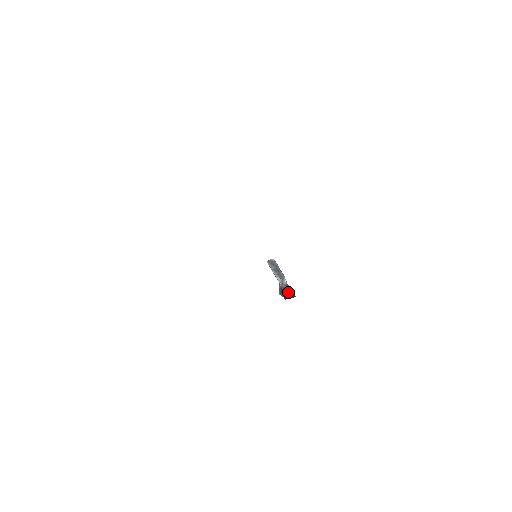
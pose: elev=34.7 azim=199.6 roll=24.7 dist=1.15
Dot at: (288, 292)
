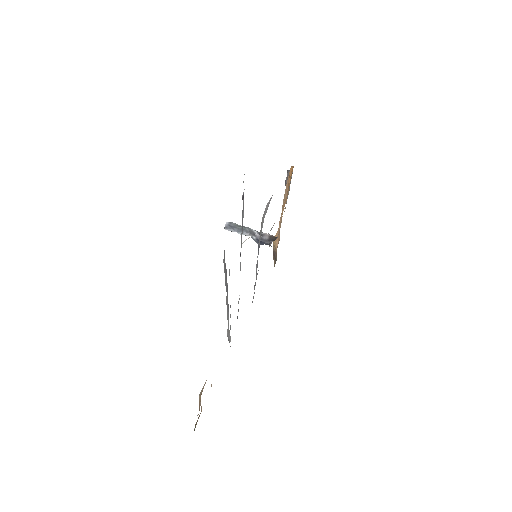
Dot at: (267, 239)
